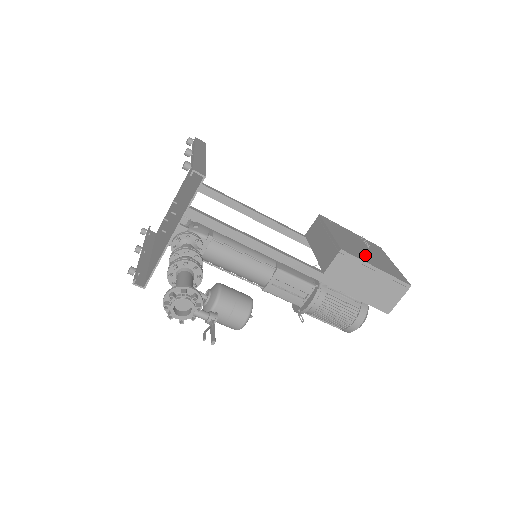
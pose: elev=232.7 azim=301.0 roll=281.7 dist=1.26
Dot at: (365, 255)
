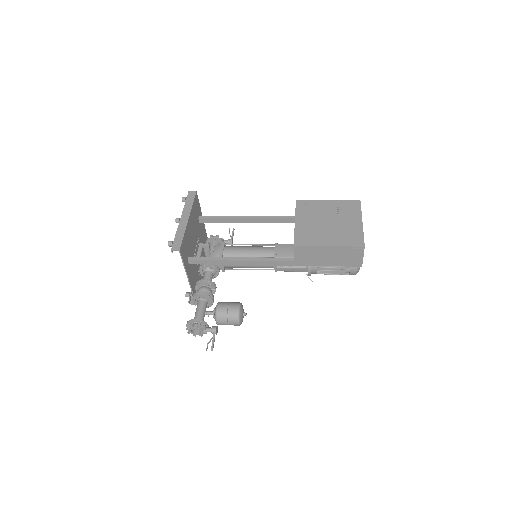
Dot at: (323, 234)
